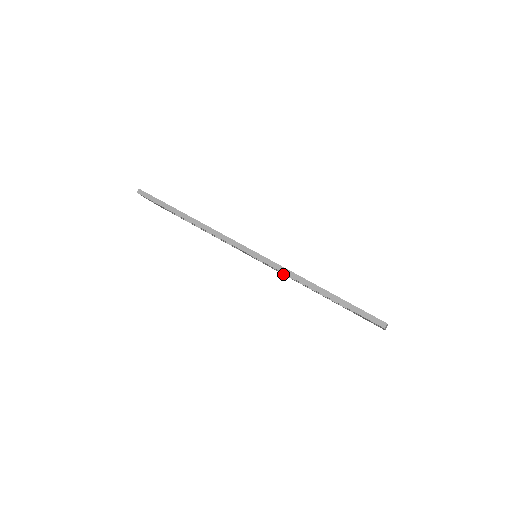
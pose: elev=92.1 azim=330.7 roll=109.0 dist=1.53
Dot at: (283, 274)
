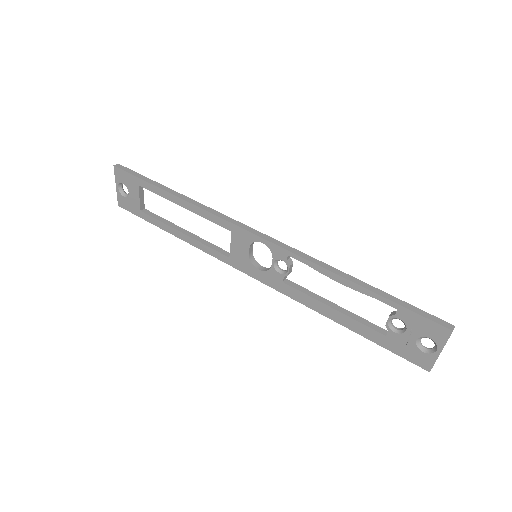
Dot at: (284, 291)
